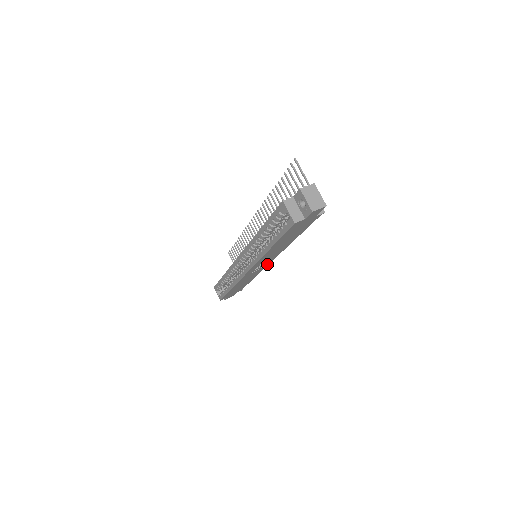
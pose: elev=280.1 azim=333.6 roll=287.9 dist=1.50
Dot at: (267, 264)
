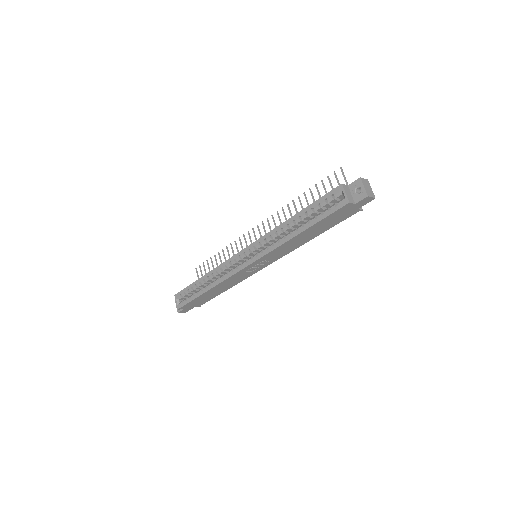
Dot at: (262, 268)
